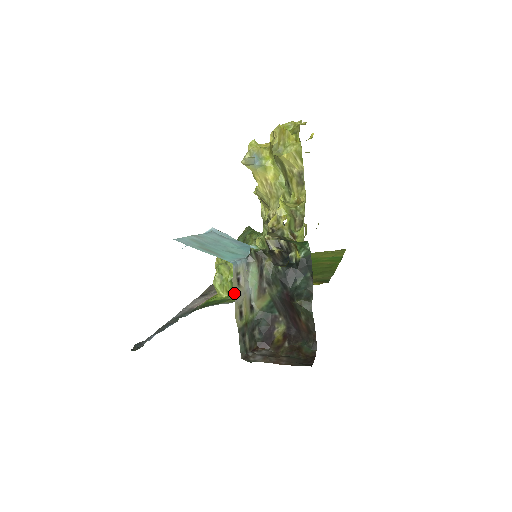
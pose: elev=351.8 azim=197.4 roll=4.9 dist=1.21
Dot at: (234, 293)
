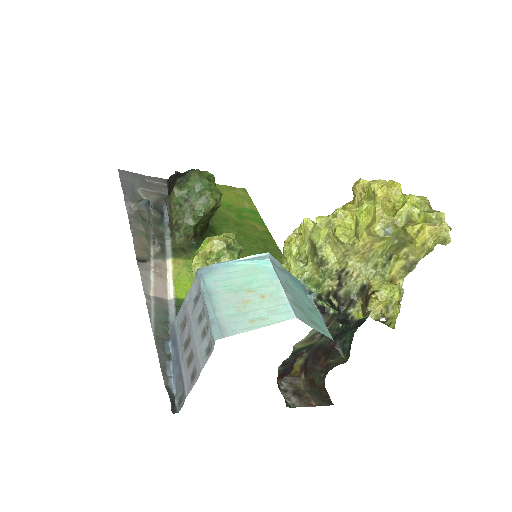
Dot at: occluded
